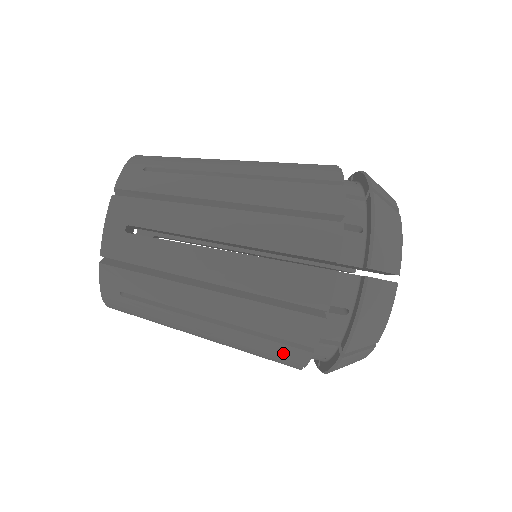
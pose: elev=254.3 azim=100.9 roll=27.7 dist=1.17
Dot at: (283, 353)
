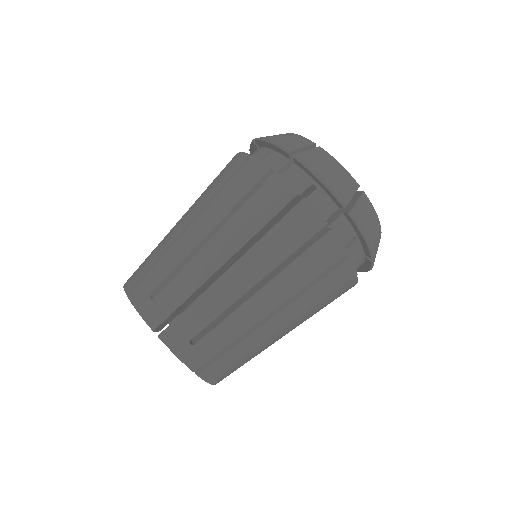
Dot at: (340, 294)
